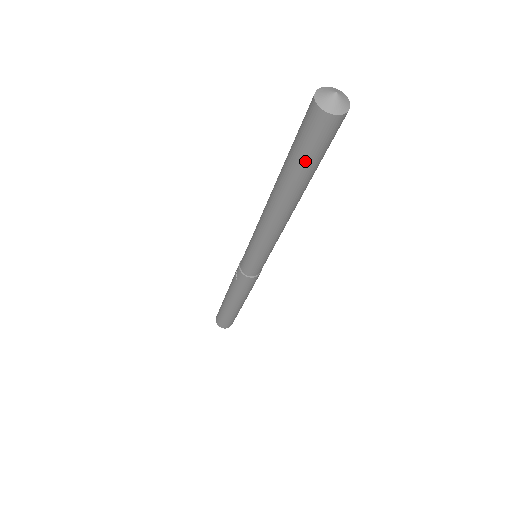
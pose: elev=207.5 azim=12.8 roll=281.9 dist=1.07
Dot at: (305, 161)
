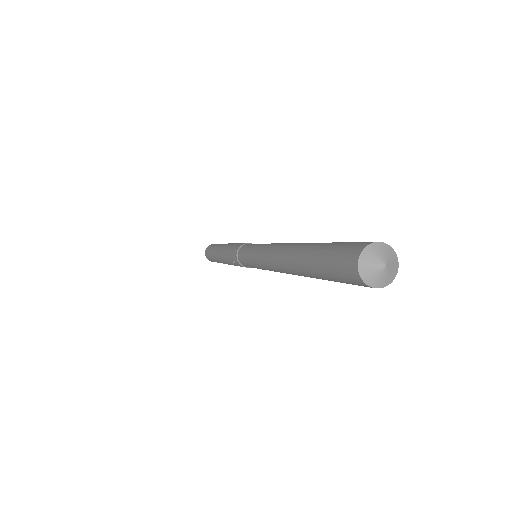
Dot at: occluded
